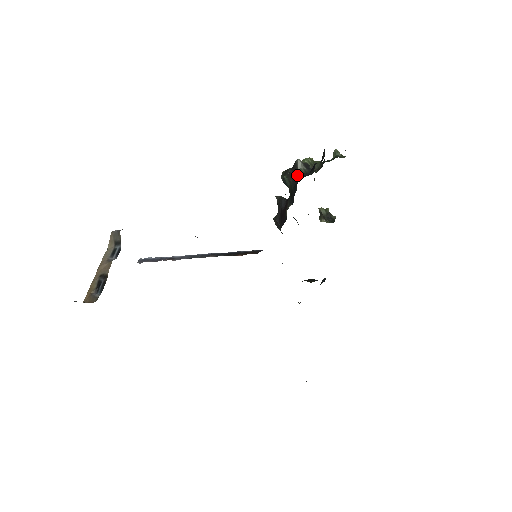
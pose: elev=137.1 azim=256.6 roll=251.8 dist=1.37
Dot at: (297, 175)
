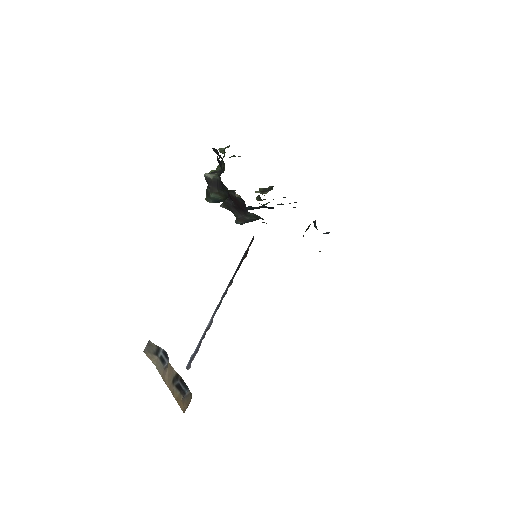
Dot at: (216, 183)
